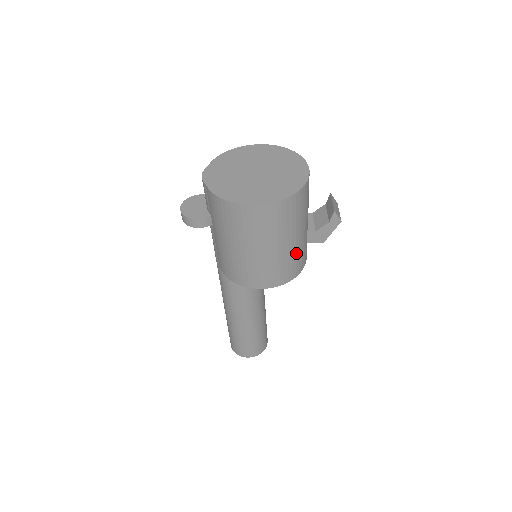
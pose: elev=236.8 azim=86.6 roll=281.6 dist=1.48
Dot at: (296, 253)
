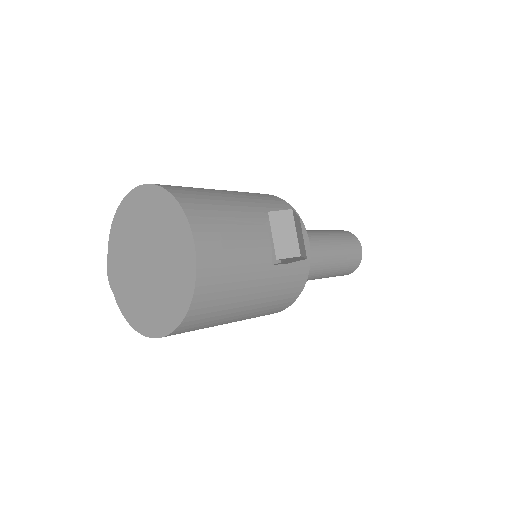
Dot at: (272, 295)
